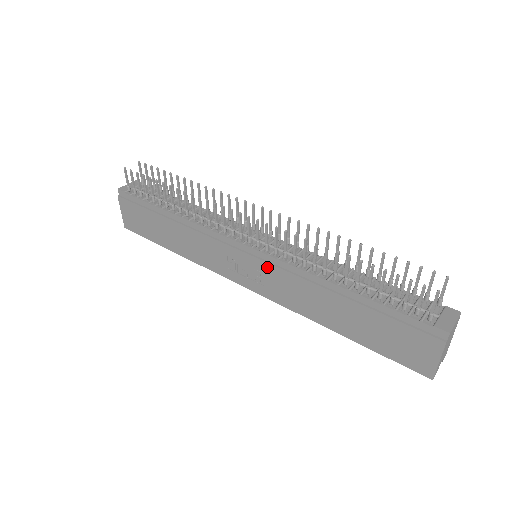
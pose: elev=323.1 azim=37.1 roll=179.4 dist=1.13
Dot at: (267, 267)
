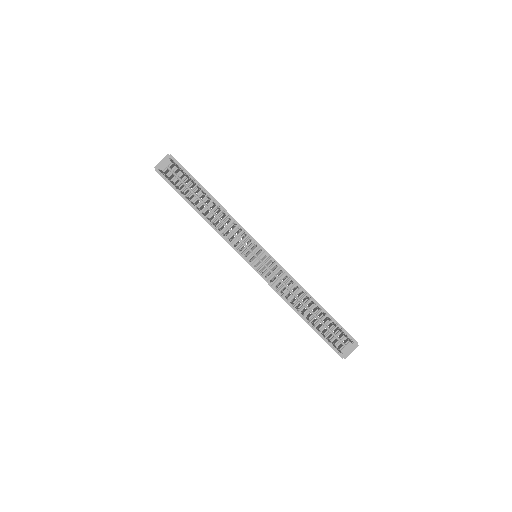
Dot at: occluded
